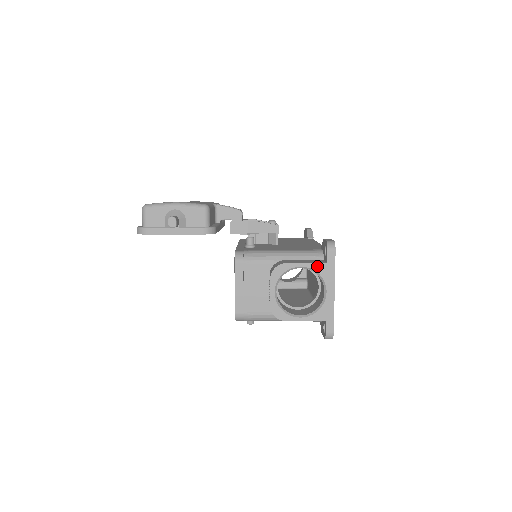
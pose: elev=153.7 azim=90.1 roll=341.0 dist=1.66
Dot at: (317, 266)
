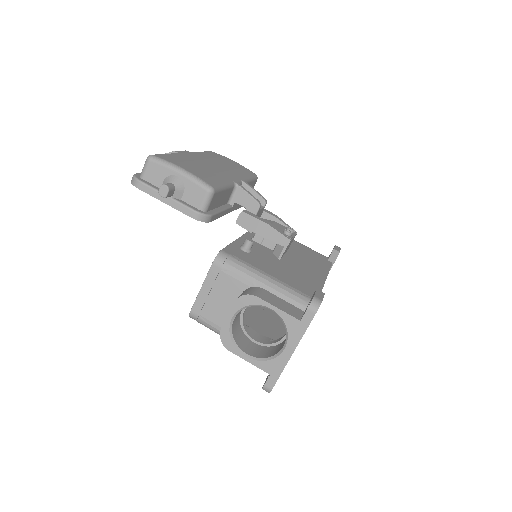
Dot at: (288, 318)
